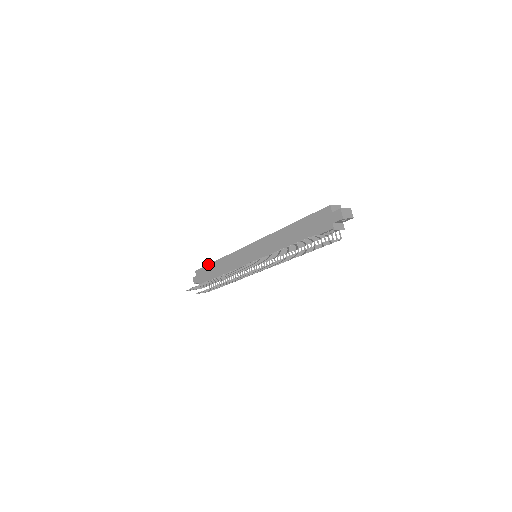
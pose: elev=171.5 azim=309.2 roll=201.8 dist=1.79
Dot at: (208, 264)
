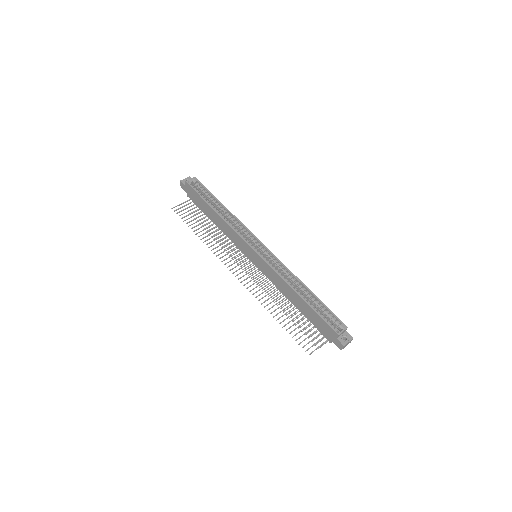
Dot at: (203, 199)
